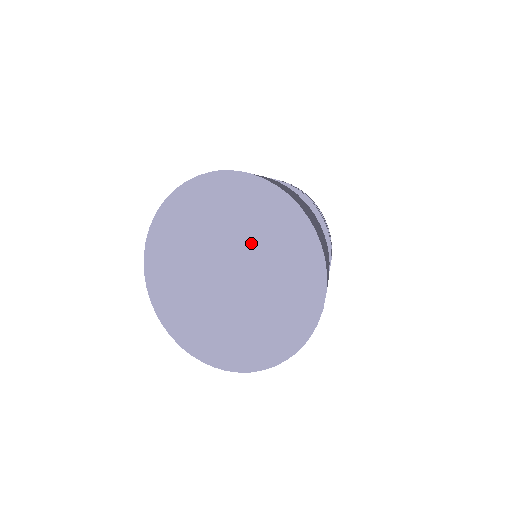
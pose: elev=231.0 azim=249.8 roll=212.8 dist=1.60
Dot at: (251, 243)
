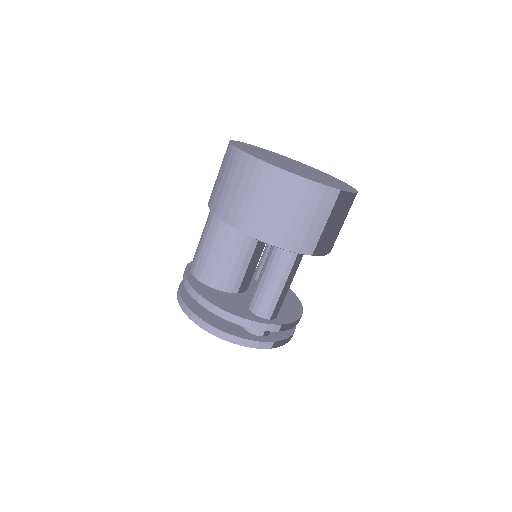
Dot at: occluded
